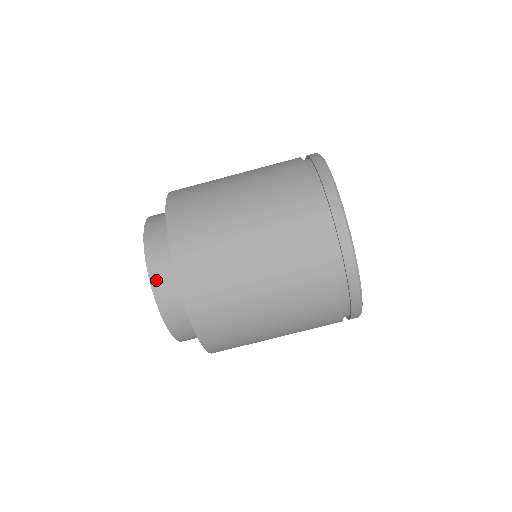
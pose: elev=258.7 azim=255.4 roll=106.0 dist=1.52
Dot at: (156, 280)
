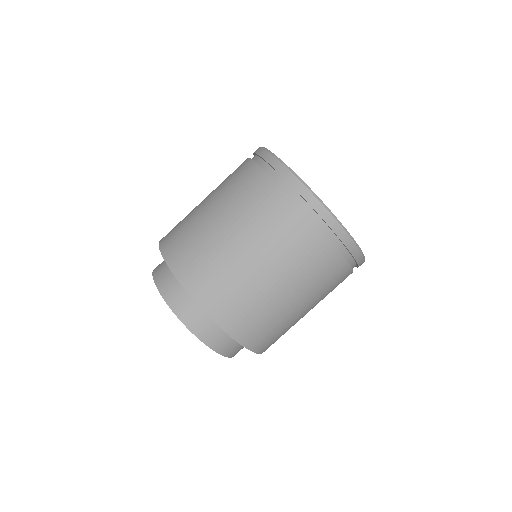
Dot at: (223, 350)
